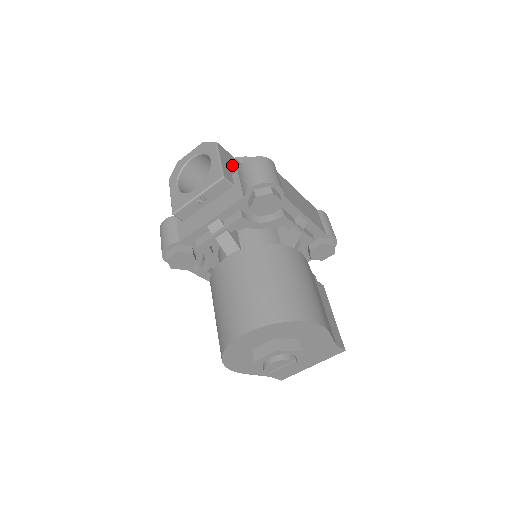
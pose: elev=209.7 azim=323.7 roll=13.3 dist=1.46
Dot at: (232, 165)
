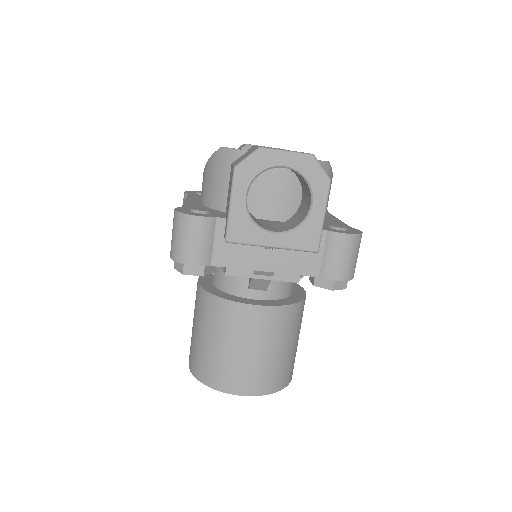
Dot at: occluded
